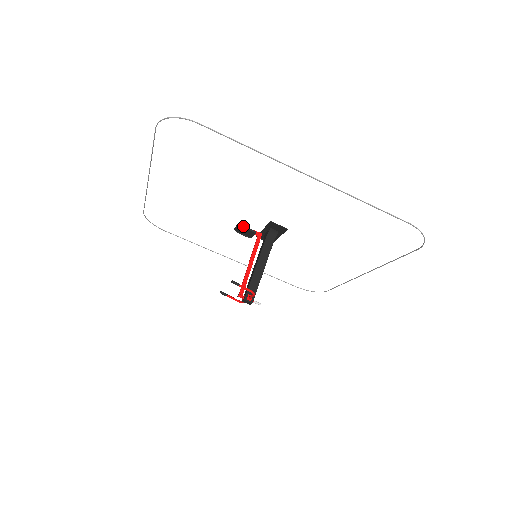
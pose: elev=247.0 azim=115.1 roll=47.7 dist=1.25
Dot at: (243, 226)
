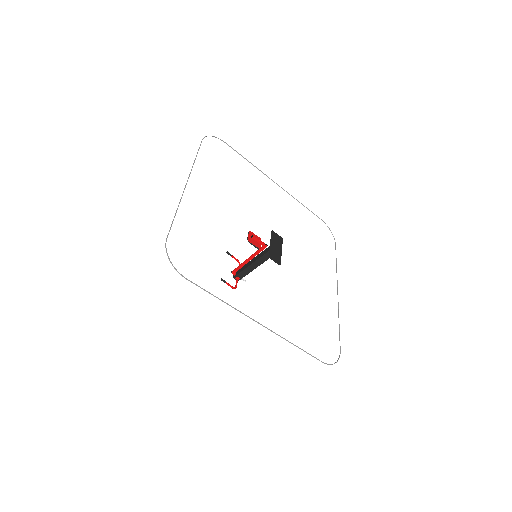
Dot at: (251, 243)
